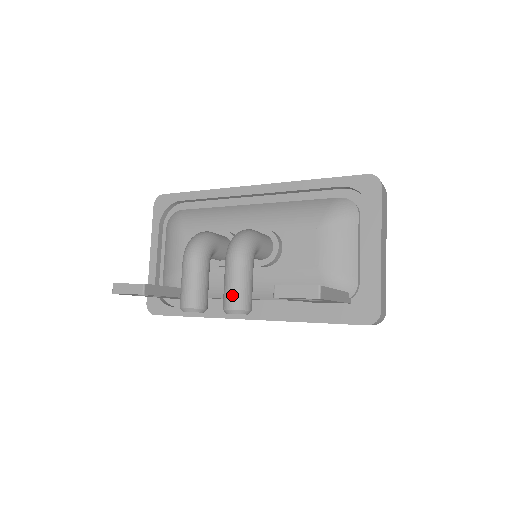
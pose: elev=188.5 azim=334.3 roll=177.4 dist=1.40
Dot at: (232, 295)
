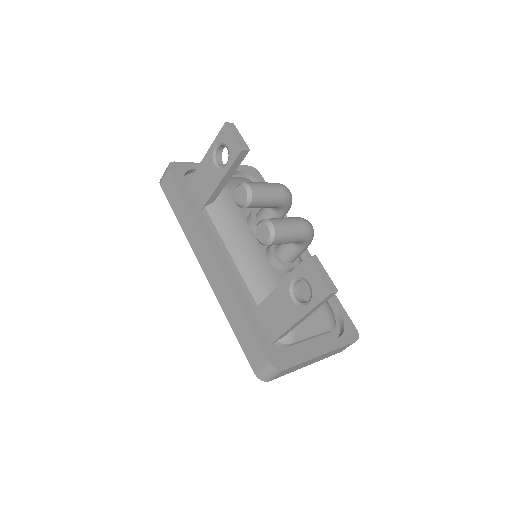
Dot at: (283, 224)
